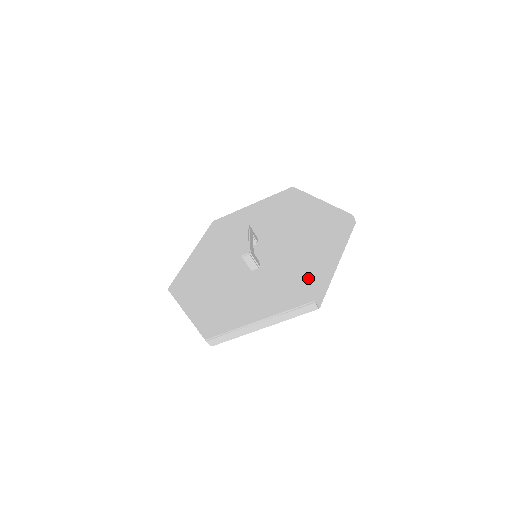
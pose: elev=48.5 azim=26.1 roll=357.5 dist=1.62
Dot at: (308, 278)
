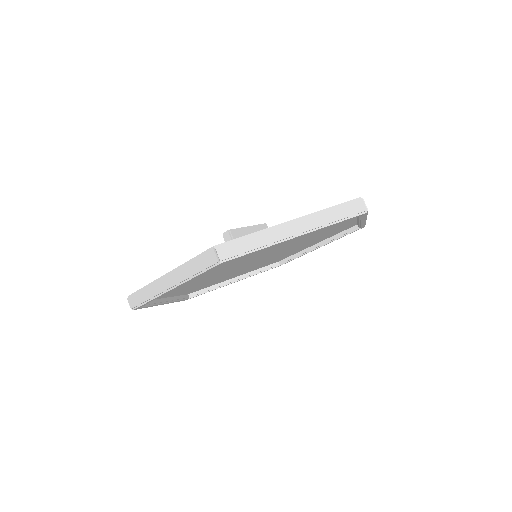
Dot at: occluded
